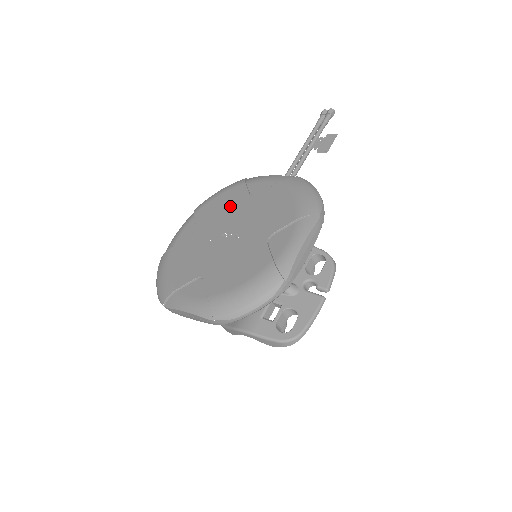
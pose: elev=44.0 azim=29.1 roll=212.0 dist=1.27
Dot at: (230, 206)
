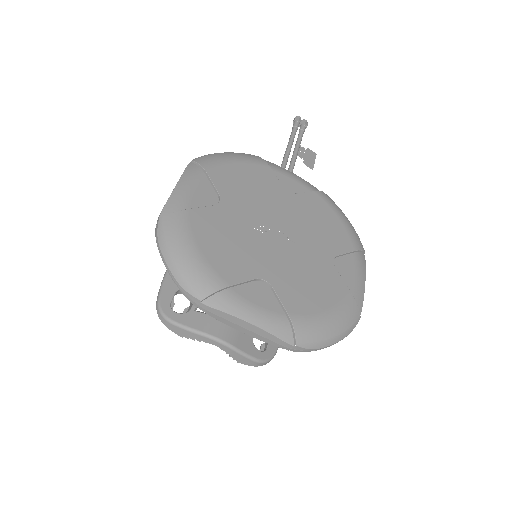
Dot at: (263, 190)
